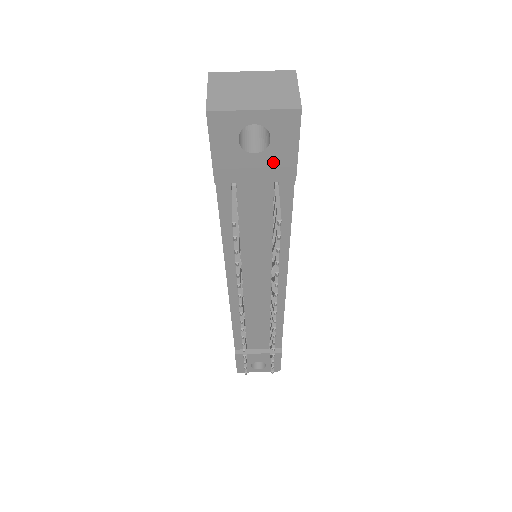
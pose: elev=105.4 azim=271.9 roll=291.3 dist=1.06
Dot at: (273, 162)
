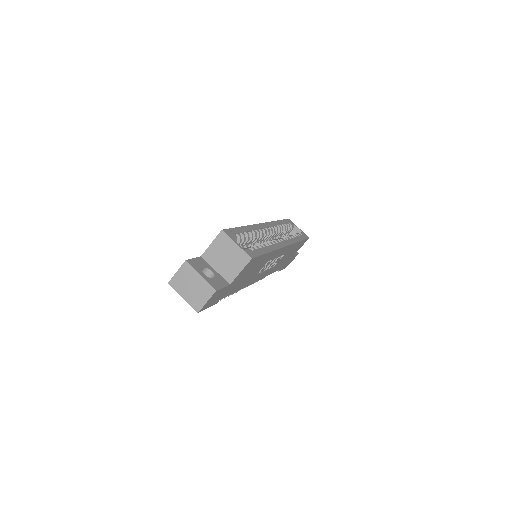
Dot at: occluded
